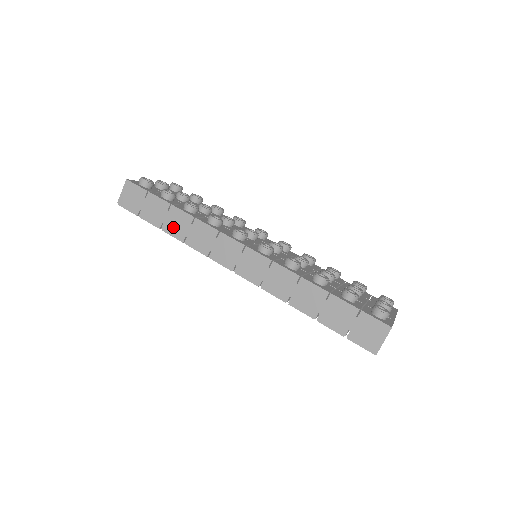
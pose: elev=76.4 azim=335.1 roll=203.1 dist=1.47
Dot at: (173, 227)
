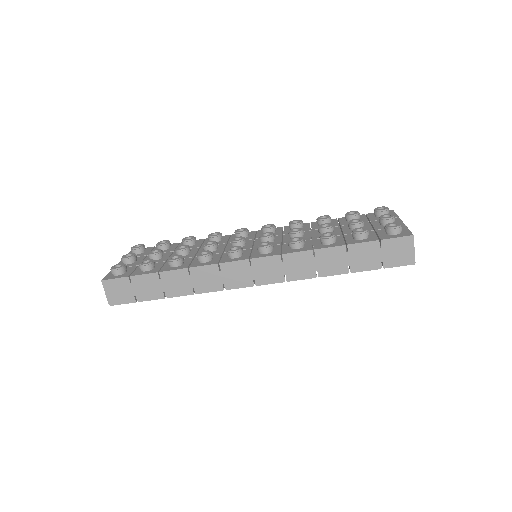
Dot at: (175, 289)
